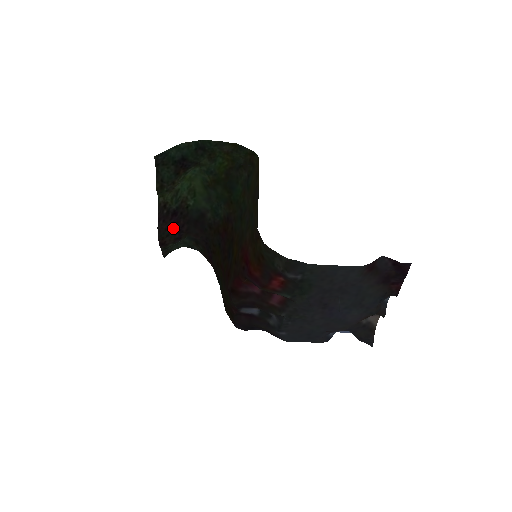
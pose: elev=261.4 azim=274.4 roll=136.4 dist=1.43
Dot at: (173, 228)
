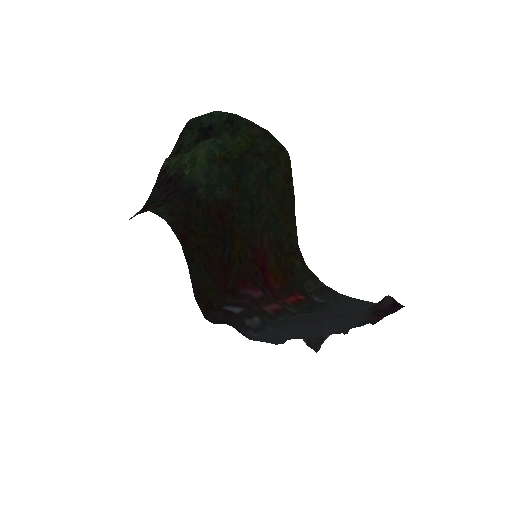
Dot at: (160, 195)
